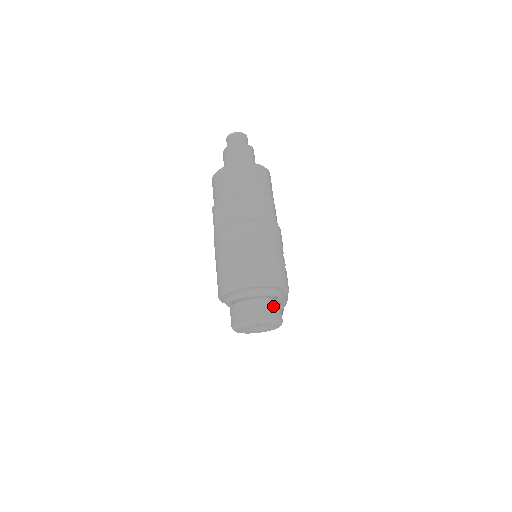
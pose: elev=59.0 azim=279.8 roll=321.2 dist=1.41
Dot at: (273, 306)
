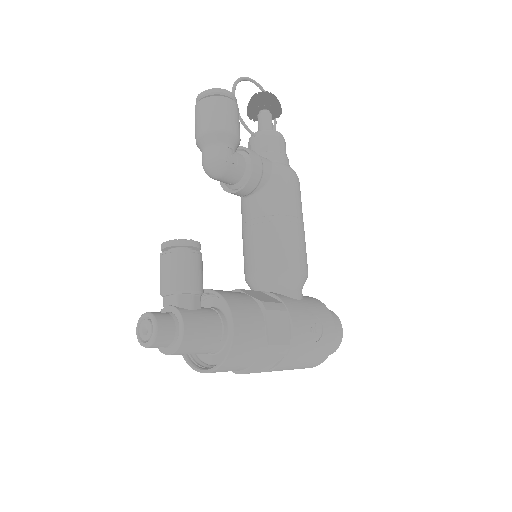
Dot at: occluded
